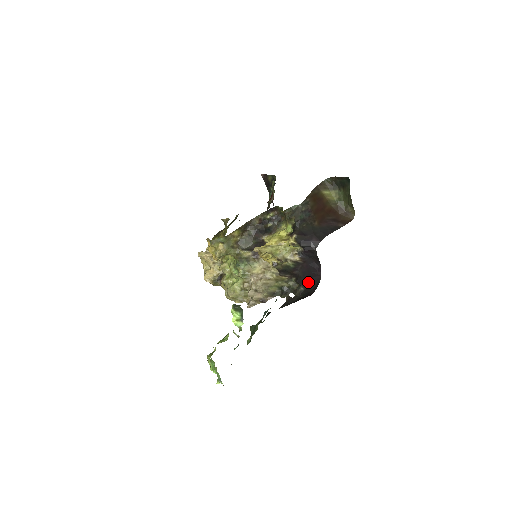
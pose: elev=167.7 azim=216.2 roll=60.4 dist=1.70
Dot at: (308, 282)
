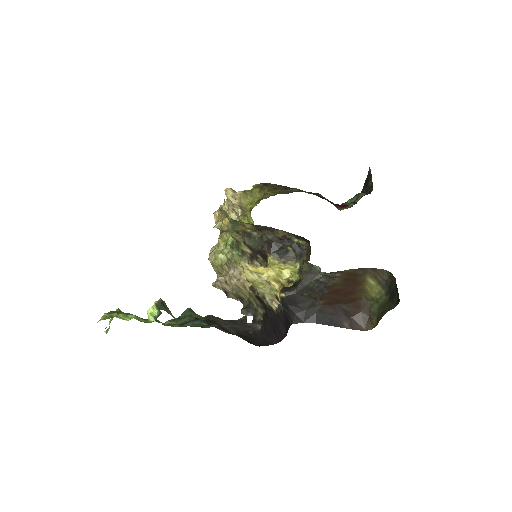
Dot at: (268, 330)
